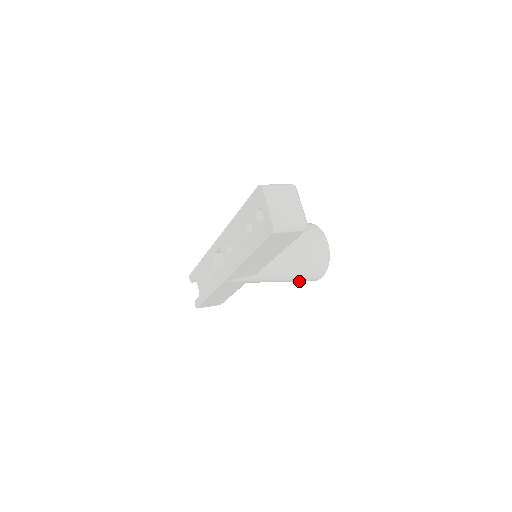
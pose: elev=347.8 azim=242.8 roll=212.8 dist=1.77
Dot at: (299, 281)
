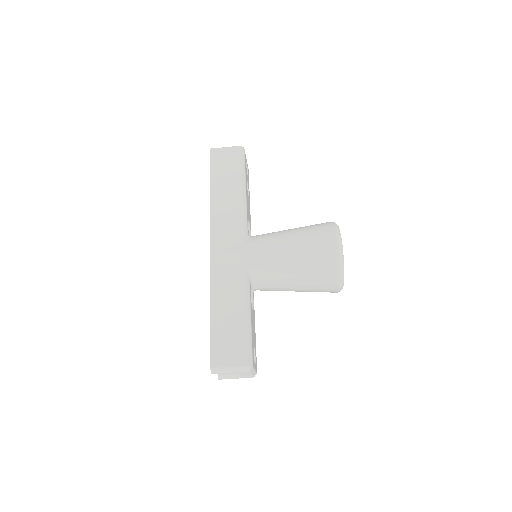
Dot at: (314, 255)
